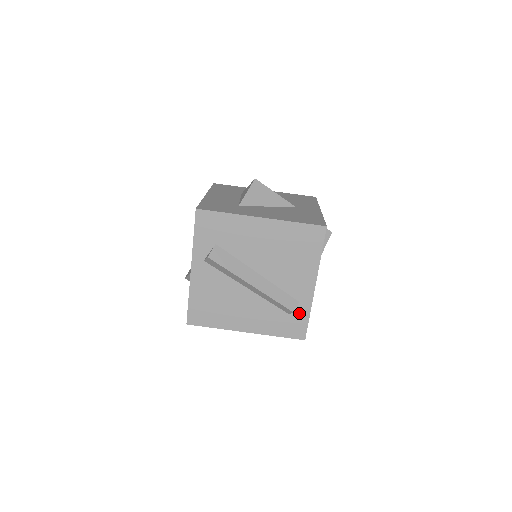
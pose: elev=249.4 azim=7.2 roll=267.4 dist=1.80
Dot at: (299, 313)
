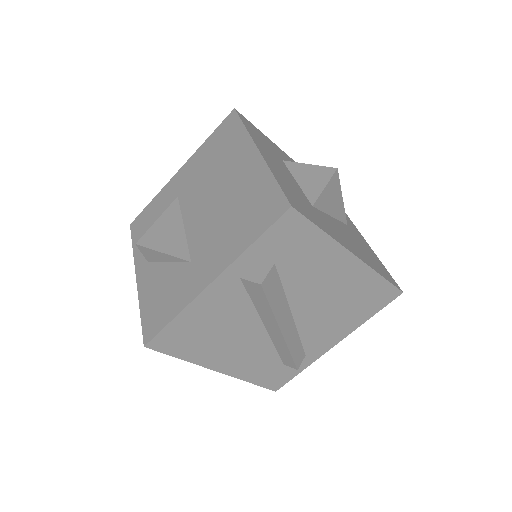
Dot at: occluded
